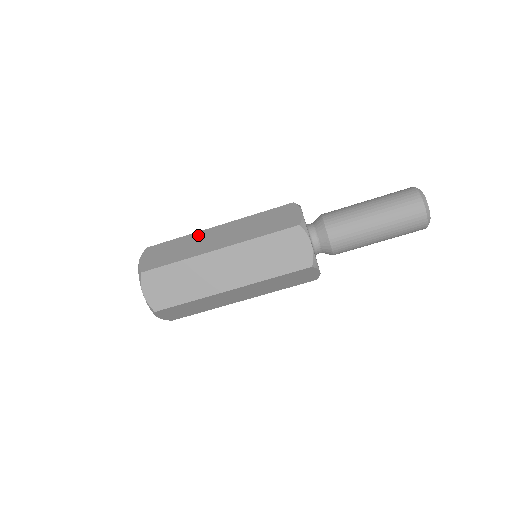
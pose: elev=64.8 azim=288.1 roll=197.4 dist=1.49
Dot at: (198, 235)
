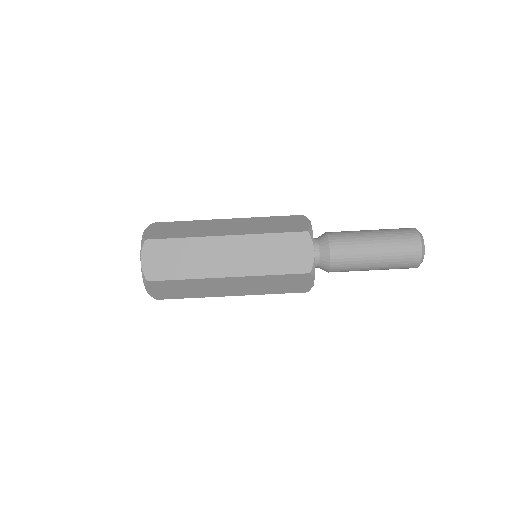
Dot at: occluded
